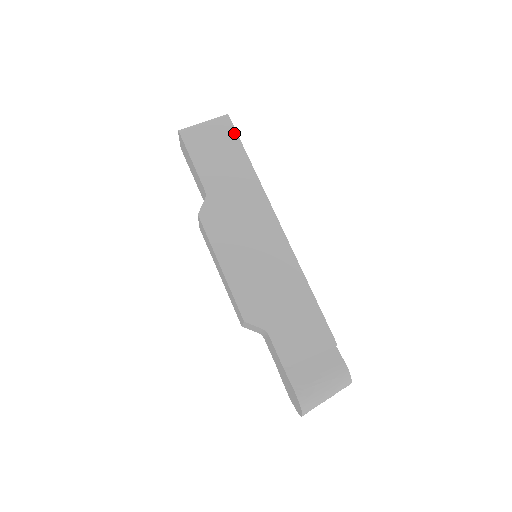
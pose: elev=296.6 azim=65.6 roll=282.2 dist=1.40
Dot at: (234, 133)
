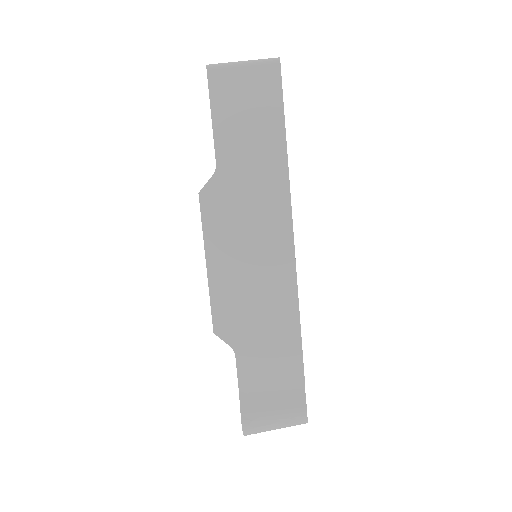
Dot at: (279, 91)
